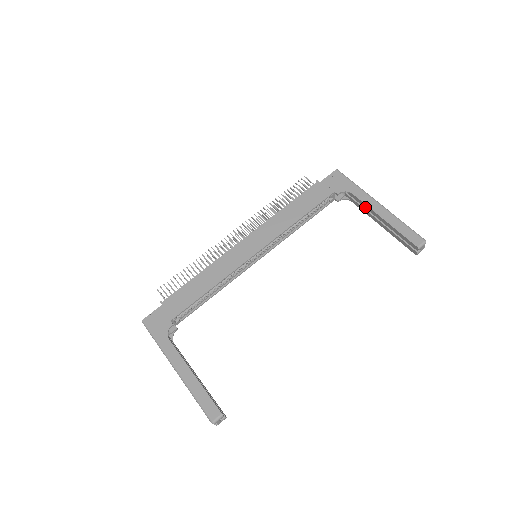
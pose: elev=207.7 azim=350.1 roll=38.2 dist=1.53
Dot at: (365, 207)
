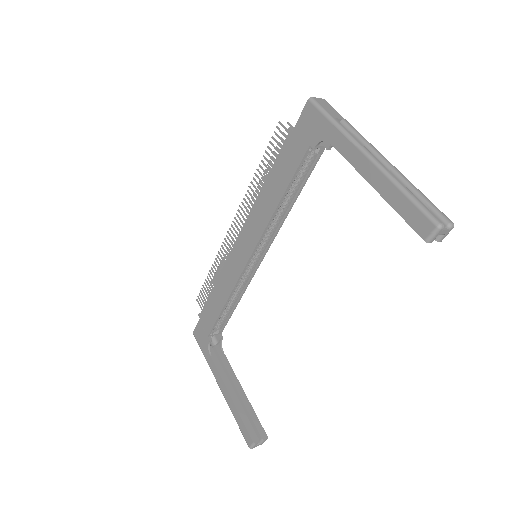
Dot at: occluded
